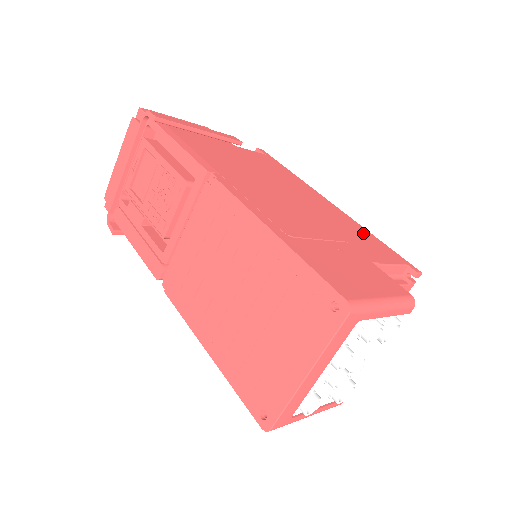
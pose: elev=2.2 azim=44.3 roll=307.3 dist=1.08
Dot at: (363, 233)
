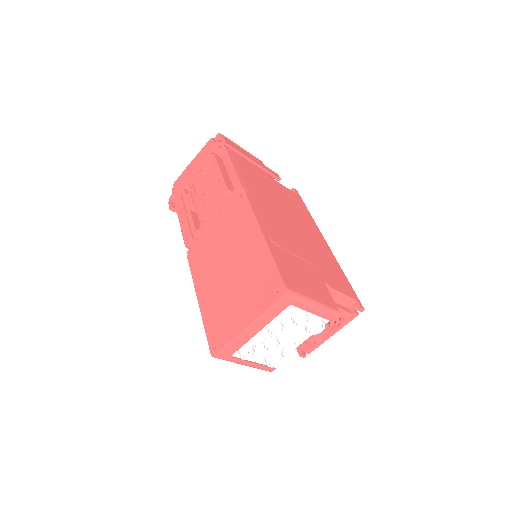
Dot at: (337, 269)
